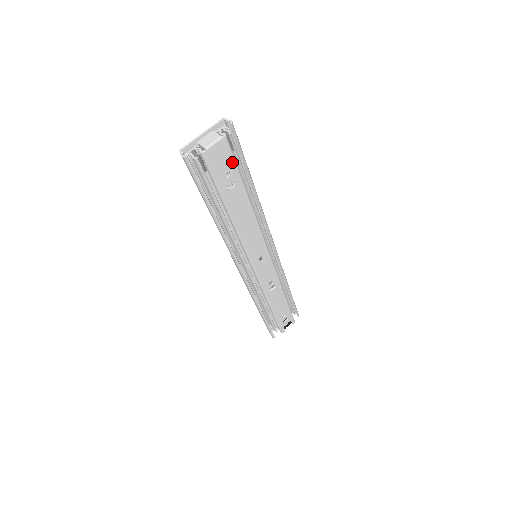
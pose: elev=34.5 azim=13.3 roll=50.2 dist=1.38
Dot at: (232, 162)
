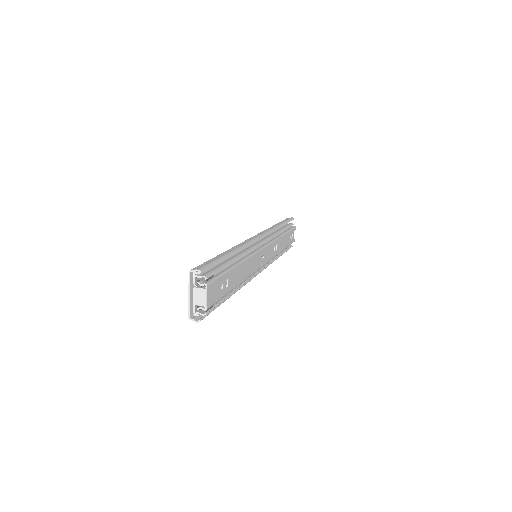
Dot at: (219, 280)
